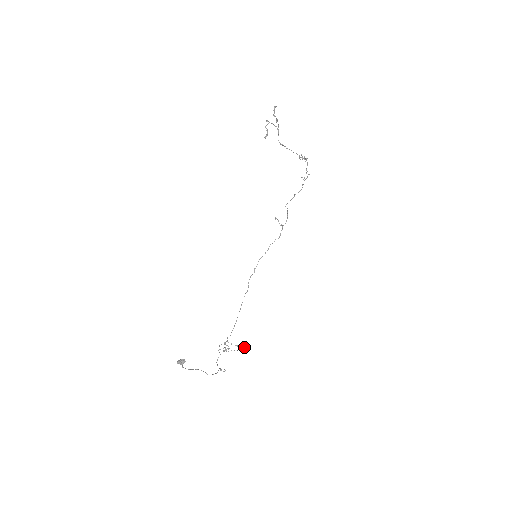
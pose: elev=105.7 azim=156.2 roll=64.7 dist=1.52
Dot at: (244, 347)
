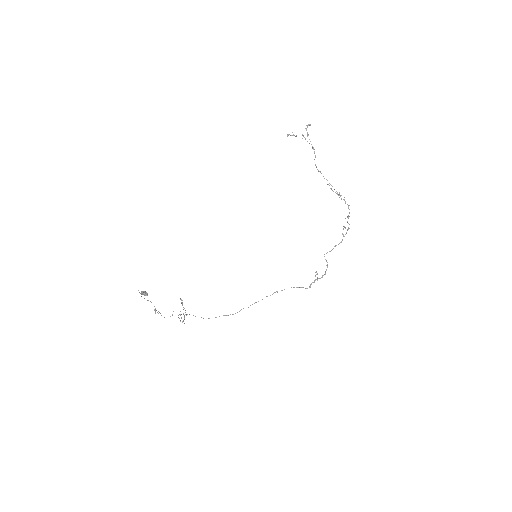
Dot at: occluded
